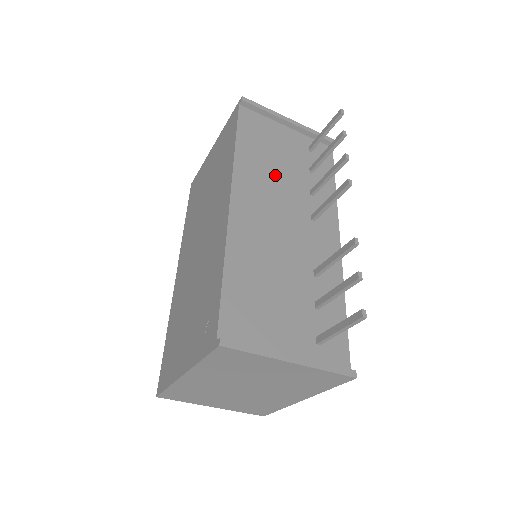
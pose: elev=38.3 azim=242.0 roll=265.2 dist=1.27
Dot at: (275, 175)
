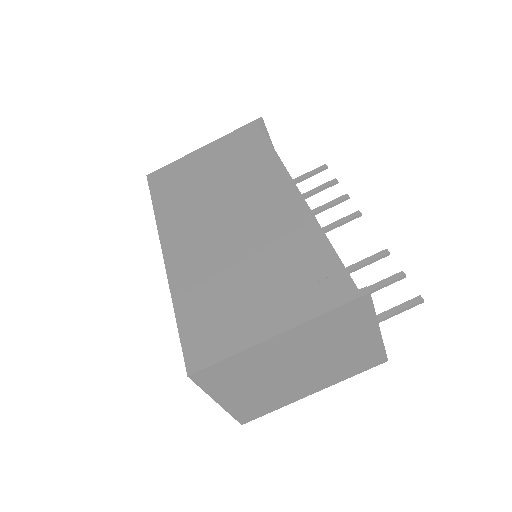
Dot at: occluded
